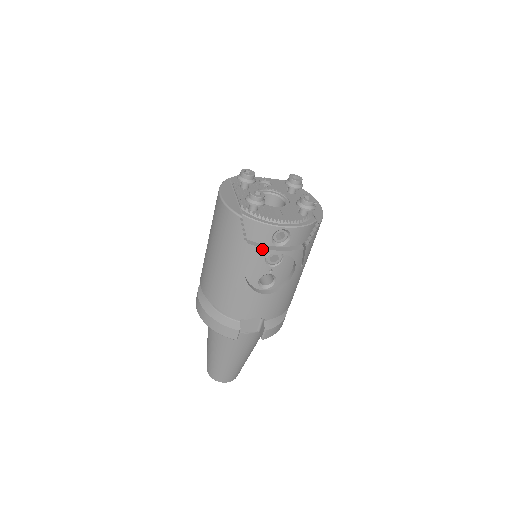
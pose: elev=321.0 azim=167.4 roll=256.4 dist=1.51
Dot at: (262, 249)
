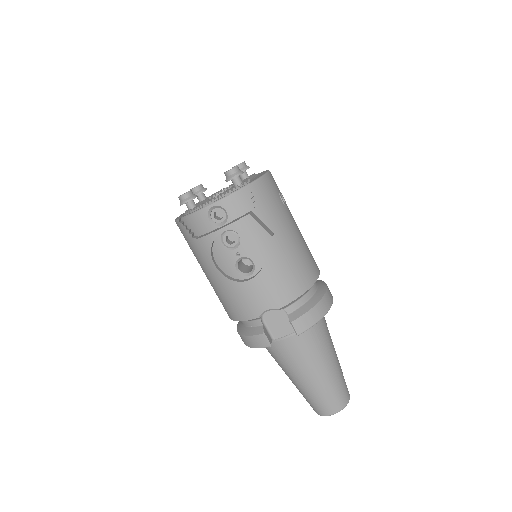
Dot at: (208, 236)
